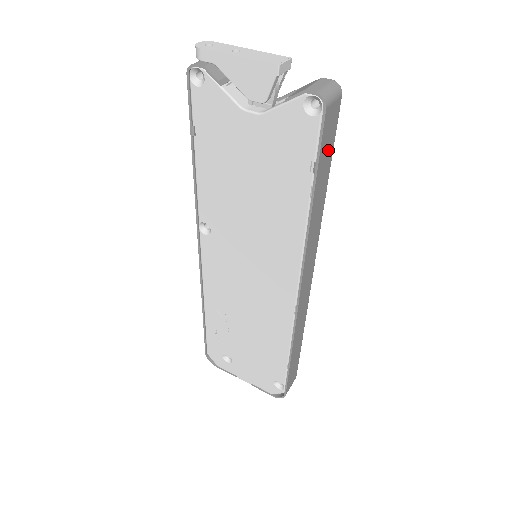
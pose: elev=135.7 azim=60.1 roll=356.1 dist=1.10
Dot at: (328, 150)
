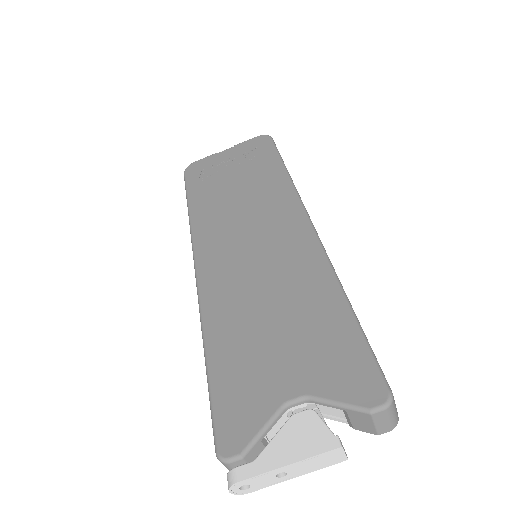
Dot at: occluded
